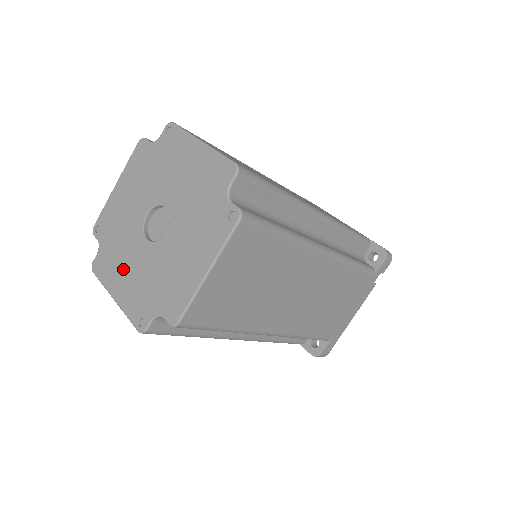
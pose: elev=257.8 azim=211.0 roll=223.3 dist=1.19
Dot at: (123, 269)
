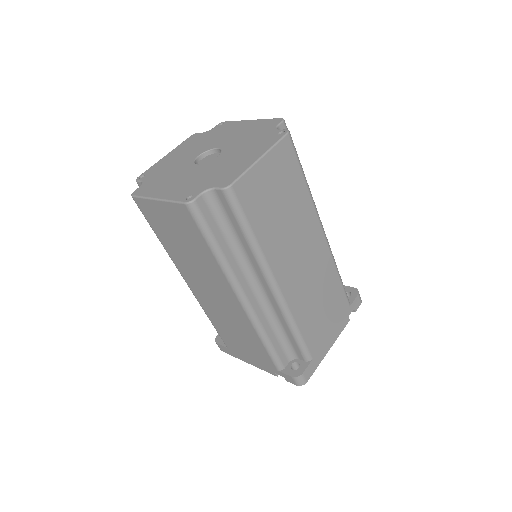
Dot at: (170, 183)
